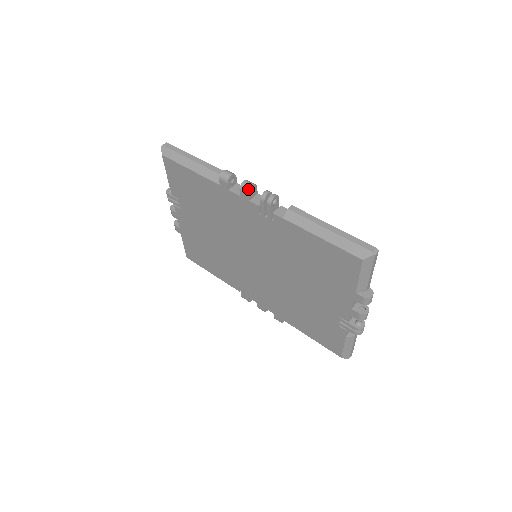
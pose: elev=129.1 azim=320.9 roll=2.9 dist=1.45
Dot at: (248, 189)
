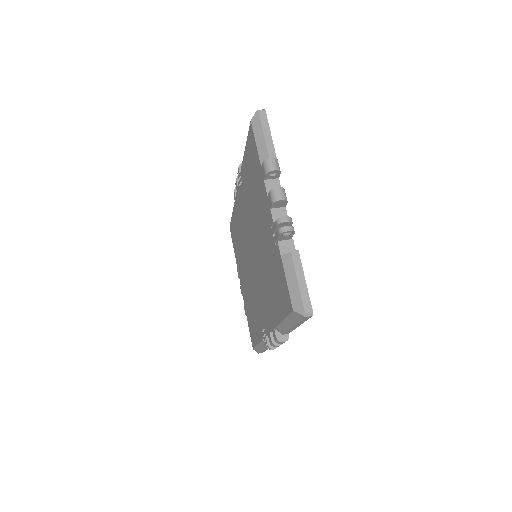
Dot at: (237, 177)
